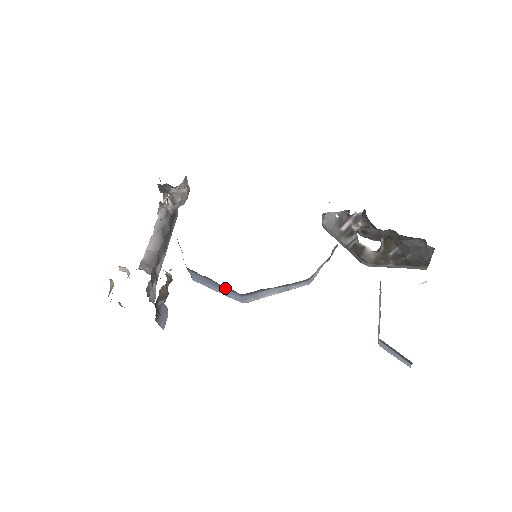
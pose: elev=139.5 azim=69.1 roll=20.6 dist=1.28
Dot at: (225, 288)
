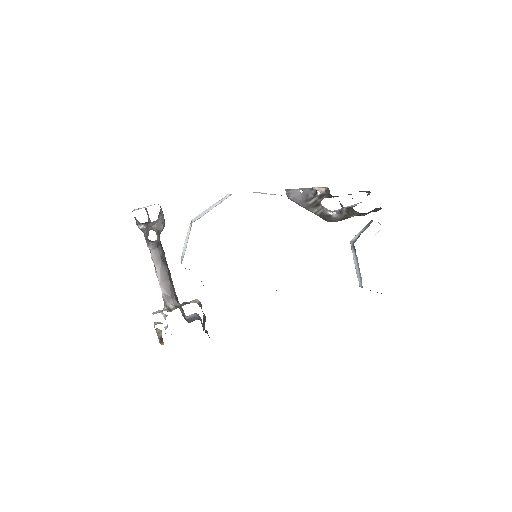
Dot at: occluded
